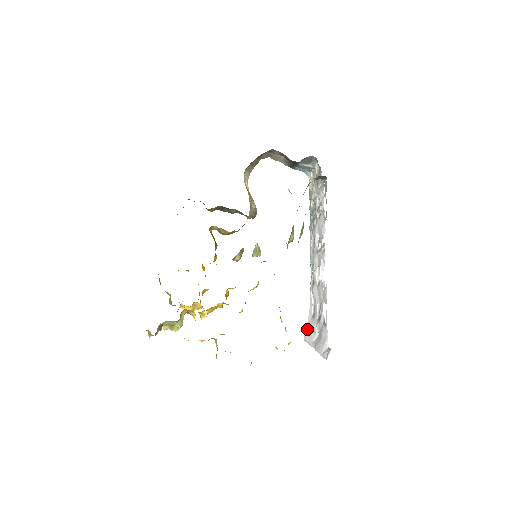
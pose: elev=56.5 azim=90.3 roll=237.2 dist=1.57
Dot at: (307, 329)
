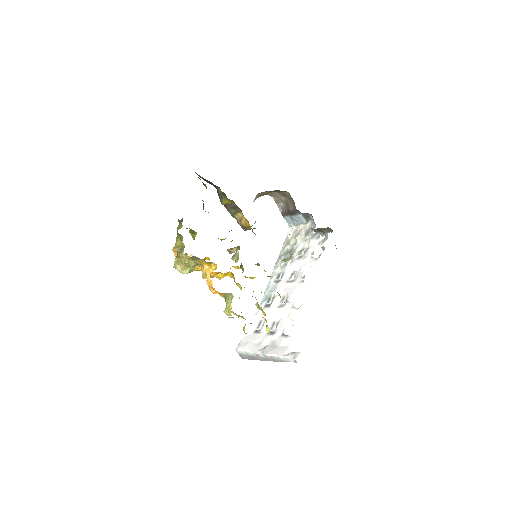
Dot at: (245, 341)
